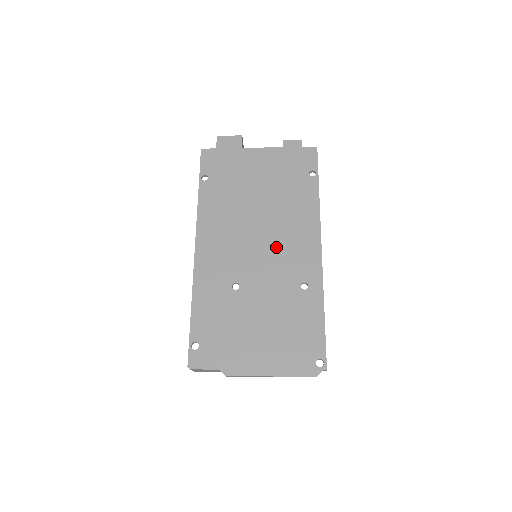
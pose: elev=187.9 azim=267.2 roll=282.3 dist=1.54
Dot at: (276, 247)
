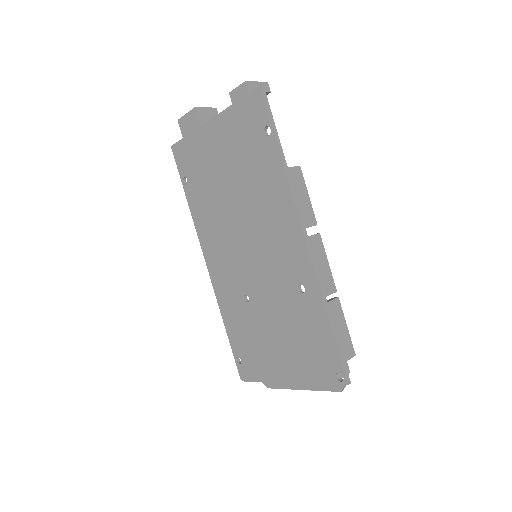
Dot at: (263, 246)
